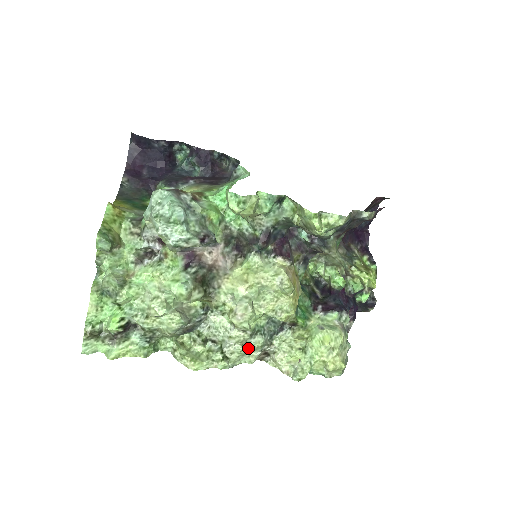
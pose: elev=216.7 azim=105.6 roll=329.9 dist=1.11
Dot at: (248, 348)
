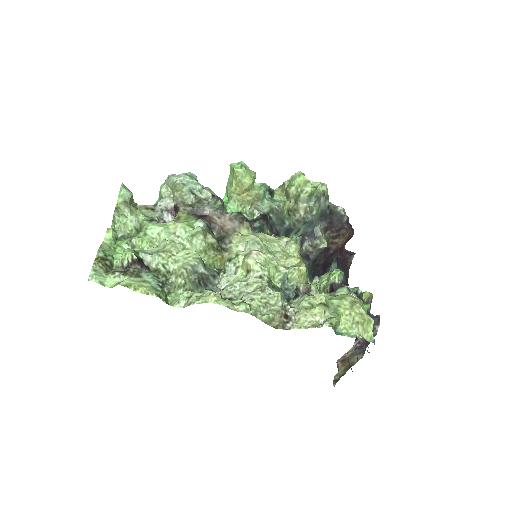
Dot at: (268, 298)
